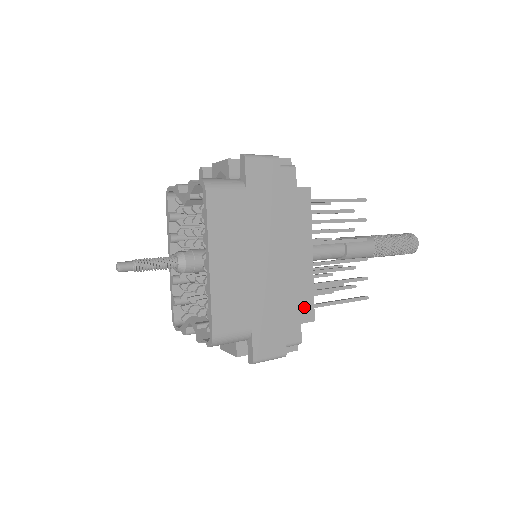
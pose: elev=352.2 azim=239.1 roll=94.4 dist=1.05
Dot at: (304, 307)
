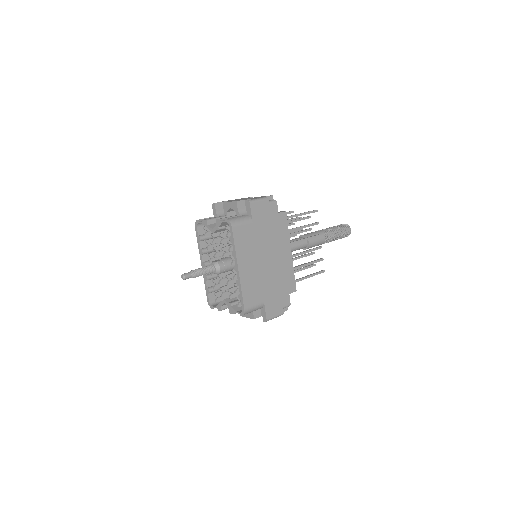
Dot at: (290, 284)
